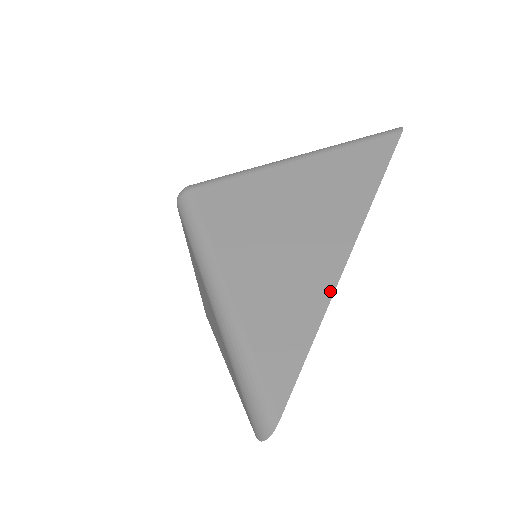
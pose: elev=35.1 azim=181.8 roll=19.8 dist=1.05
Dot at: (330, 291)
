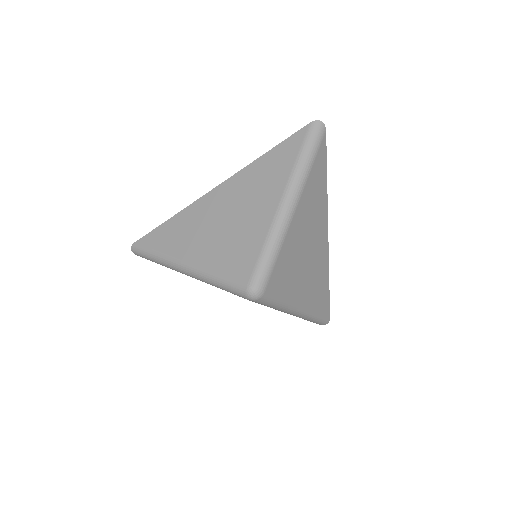
Dot at: (328, 266)
